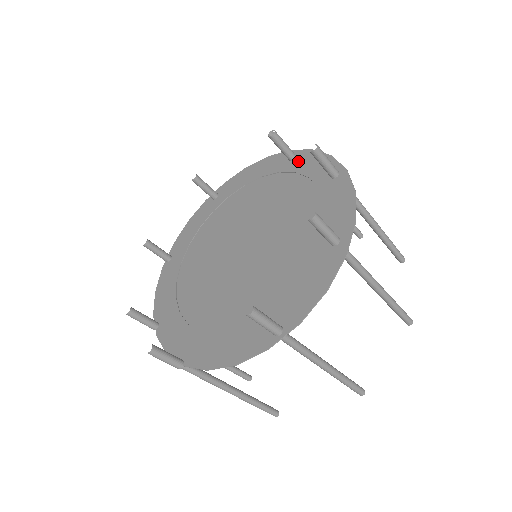
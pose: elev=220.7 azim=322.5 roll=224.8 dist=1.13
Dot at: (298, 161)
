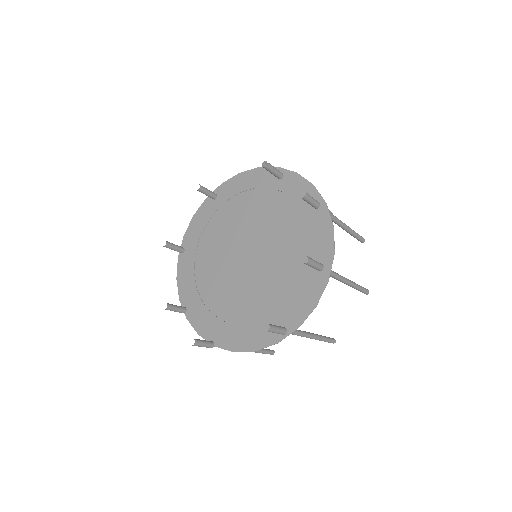
Dot at: (286, 181)
